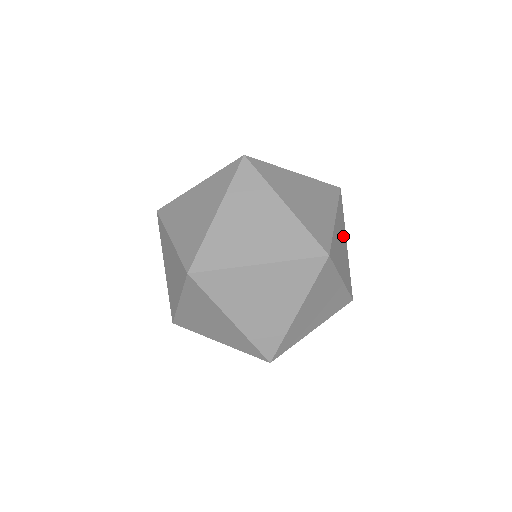
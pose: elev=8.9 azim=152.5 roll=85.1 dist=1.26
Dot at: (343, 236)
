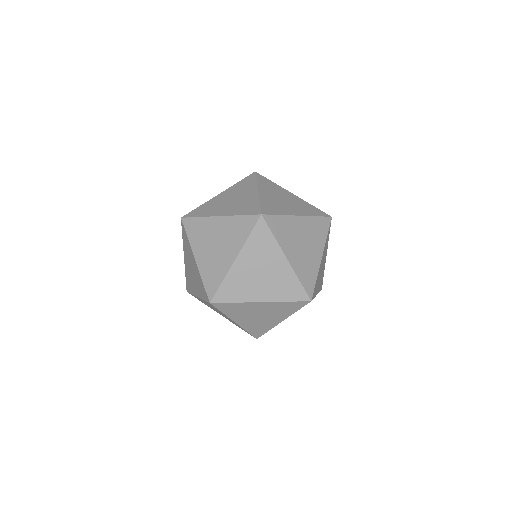
Dot at: occluded
